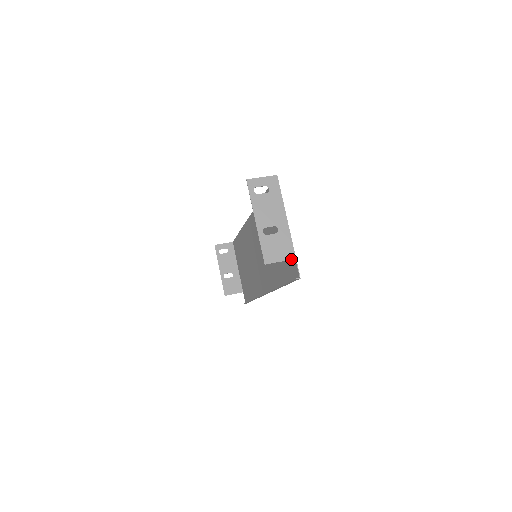
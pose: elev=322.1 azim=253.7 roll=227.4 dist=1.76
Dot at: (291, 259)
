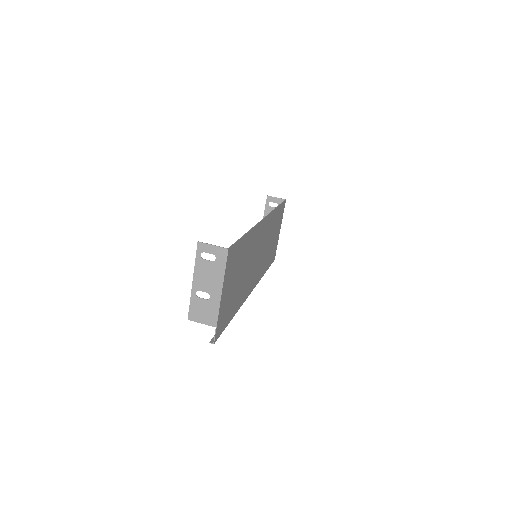
Dot at: (212, 326)
